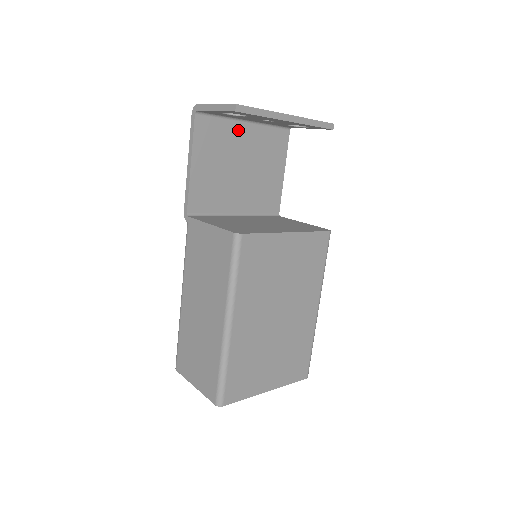
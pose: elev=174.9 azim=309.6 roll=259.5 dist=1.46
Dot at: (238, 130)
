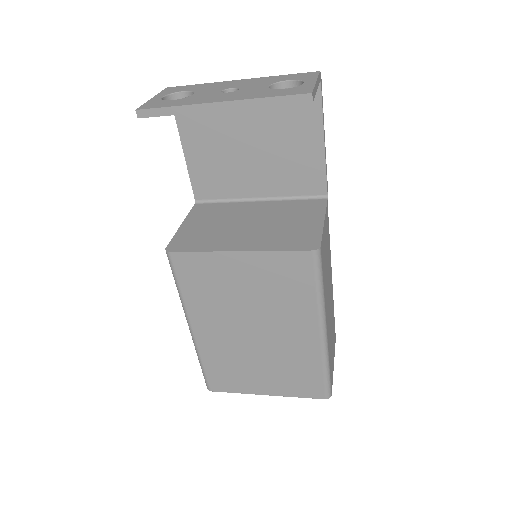
Dot at: occluded
